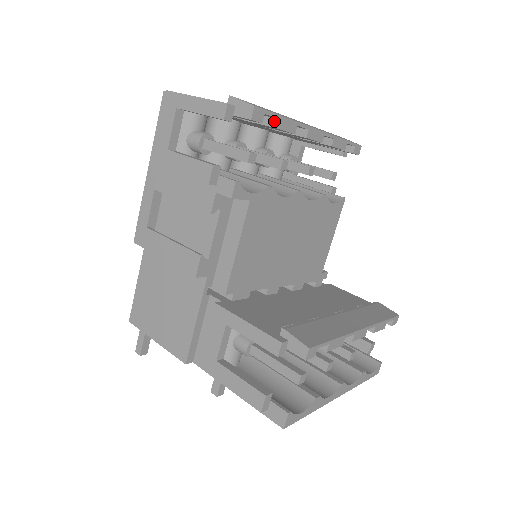
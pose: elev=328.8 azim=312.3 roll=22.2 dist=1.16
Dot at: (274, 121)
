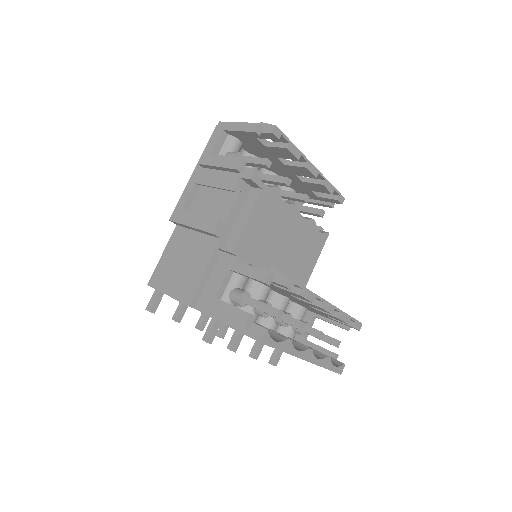
Dot at: (287, 144)
